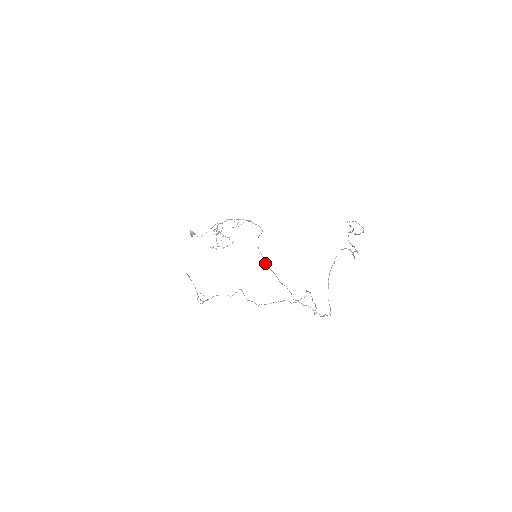
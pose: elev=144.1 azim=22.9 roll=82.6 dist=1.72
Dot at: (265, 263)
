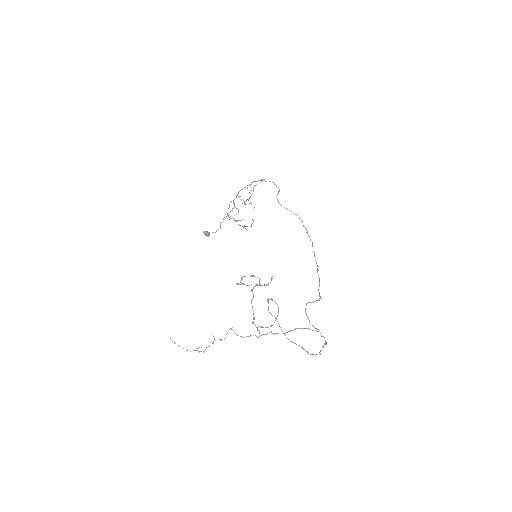
Dot at: occluded
